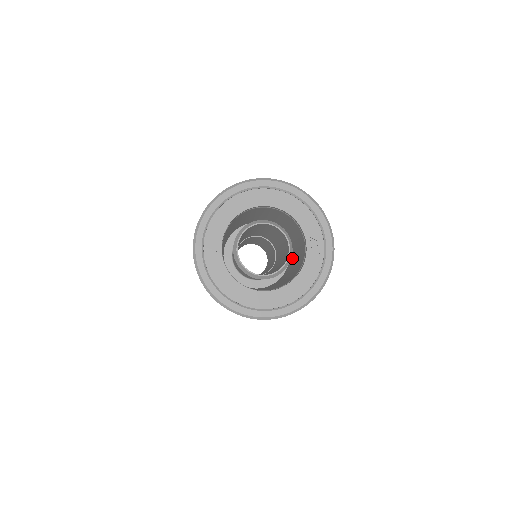
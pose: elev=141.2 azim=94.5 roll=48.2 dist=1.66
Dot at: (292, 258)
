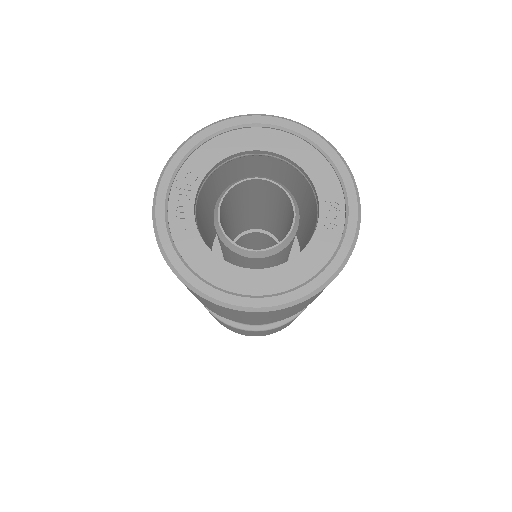
Dot at: occluded
